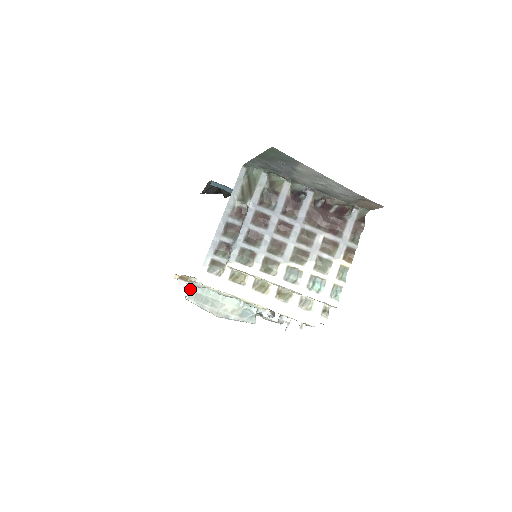
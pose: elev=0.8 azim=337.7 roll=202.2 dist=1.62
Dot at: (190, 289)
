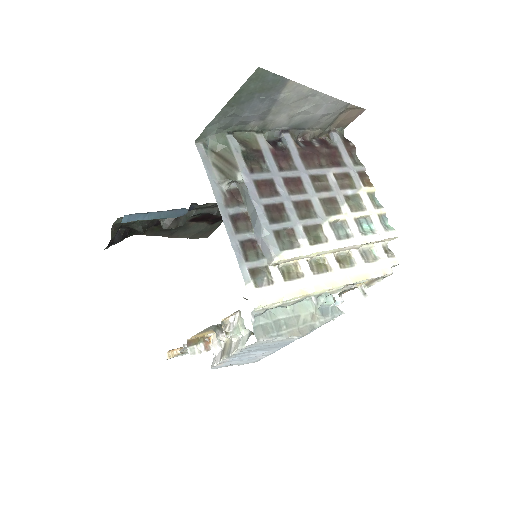
Dot at: (241, 331)
